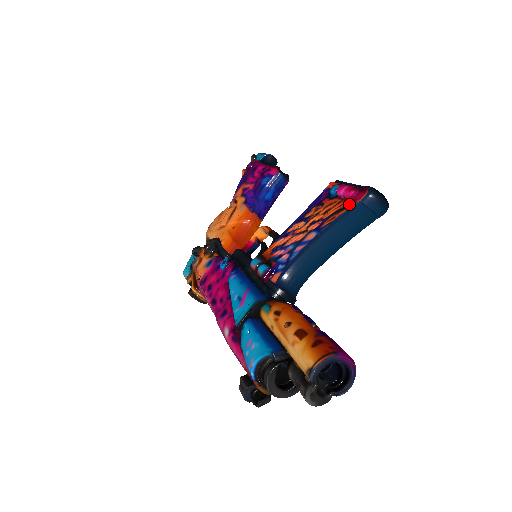
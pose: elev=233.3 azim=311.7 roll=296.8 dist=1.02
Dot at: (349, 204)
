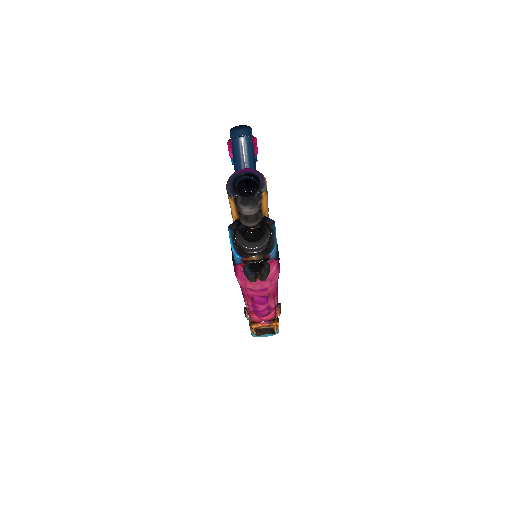
Dot at: (233, 150)
